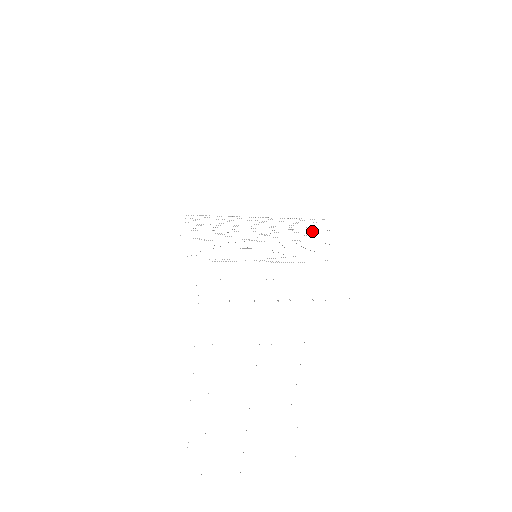
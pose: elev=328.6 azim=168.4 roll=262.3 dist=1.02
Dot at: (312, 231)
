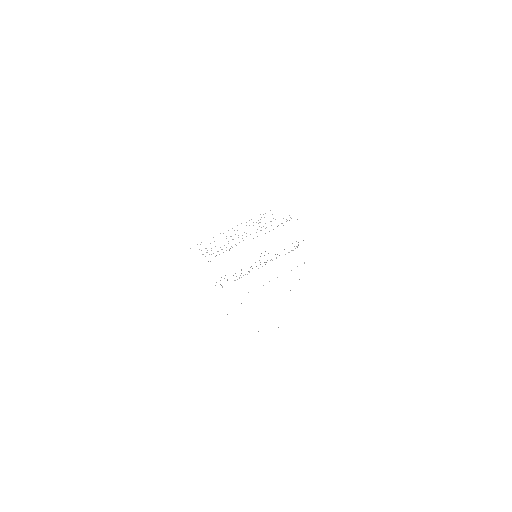
Dot at: occluded
